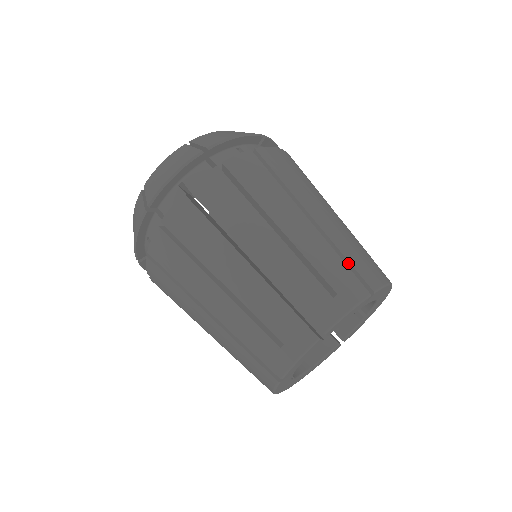
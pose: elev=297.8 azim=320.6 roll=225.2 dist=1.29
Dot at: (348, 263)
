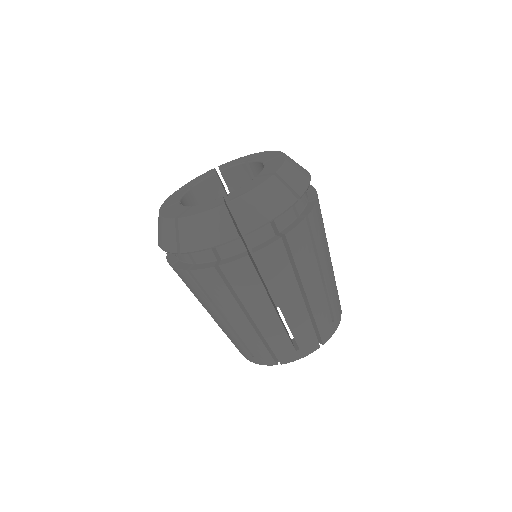
Dot at: occluded
